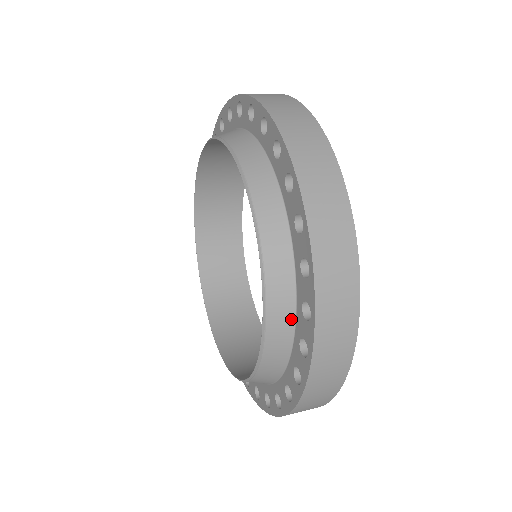
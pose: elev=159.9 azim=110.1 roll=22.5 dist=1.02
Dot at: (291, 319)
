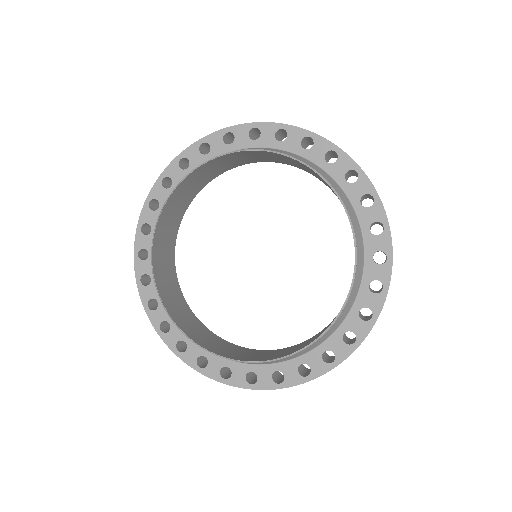
Dot at: (346, 197)
